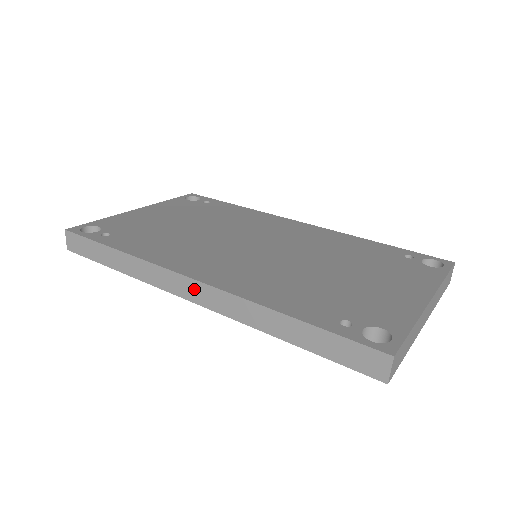
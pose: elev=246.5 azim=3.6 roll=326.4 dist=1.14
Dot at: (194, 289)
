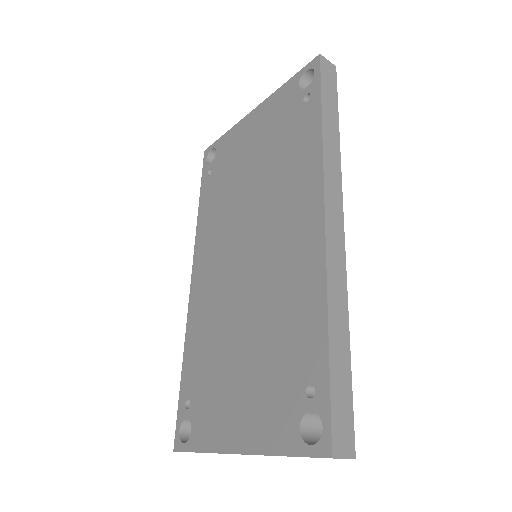
Dot at: occluded
